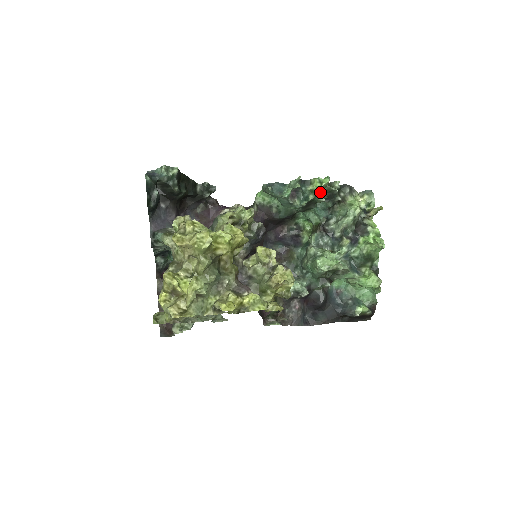
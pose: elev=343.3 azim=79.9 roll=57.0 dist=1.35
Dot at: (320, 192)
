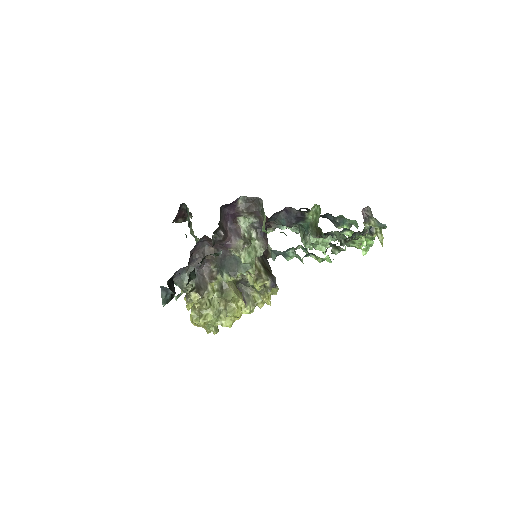
Dot at: occluded
